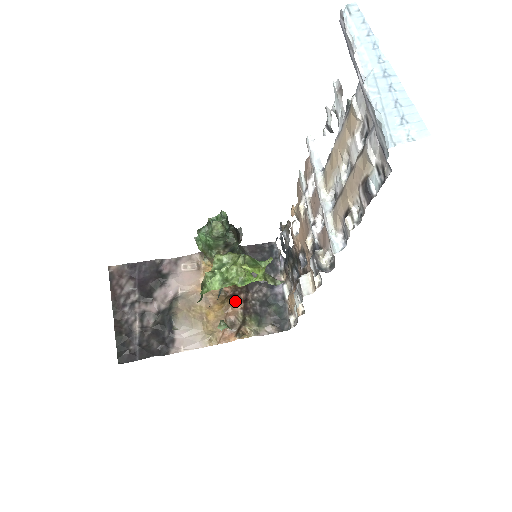
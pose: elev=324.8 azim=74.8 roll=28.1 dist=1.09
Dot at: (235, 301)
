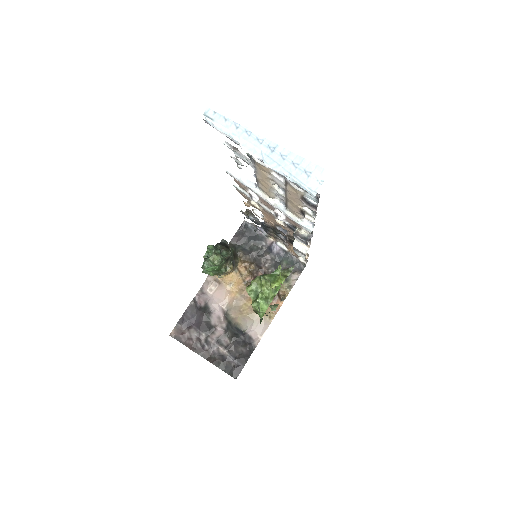
Dot at: occluded
